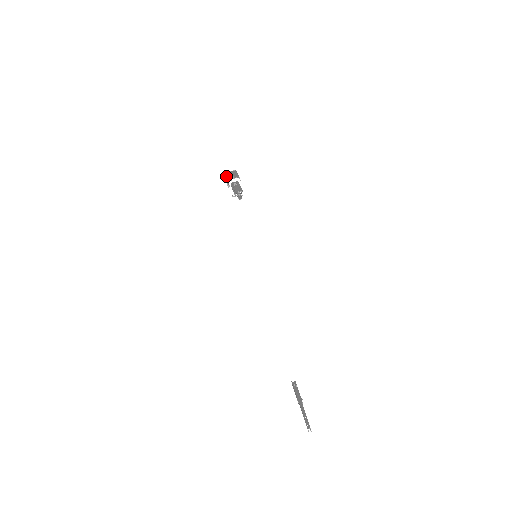
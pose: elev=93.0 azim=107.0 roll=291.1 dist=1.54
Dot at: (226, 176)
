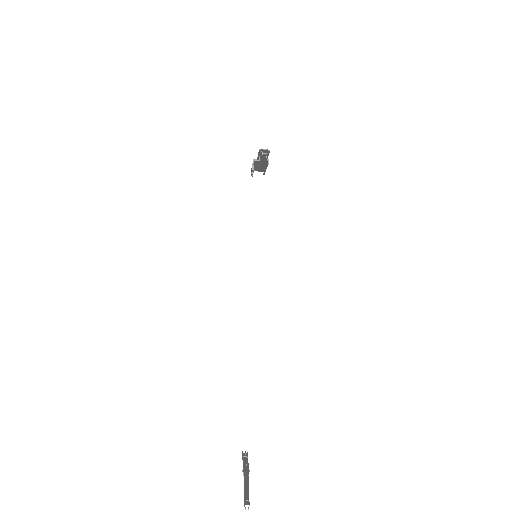
Dot at: occluded
